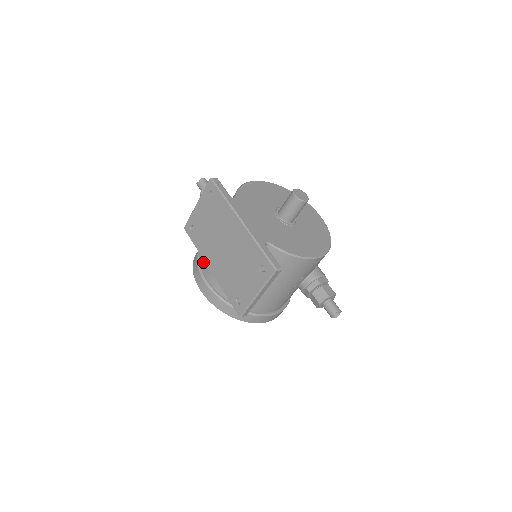
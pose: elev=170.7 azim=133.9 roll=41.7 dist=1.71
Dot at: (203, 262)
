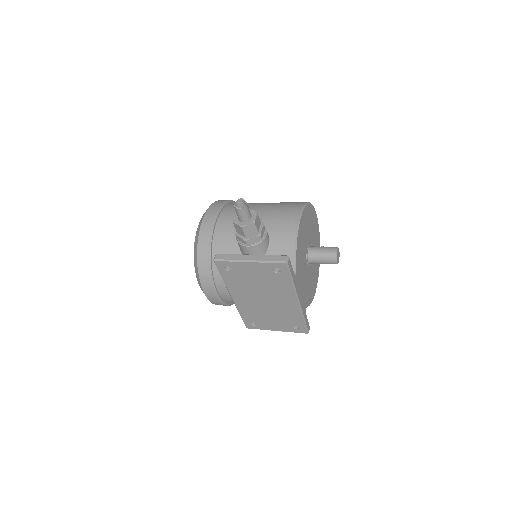
Dot at: (219, 280)
